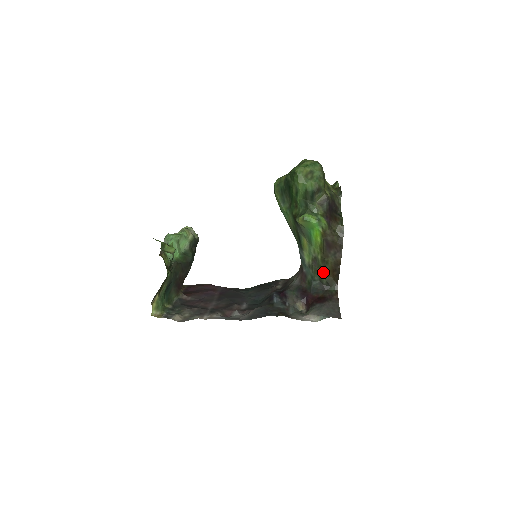
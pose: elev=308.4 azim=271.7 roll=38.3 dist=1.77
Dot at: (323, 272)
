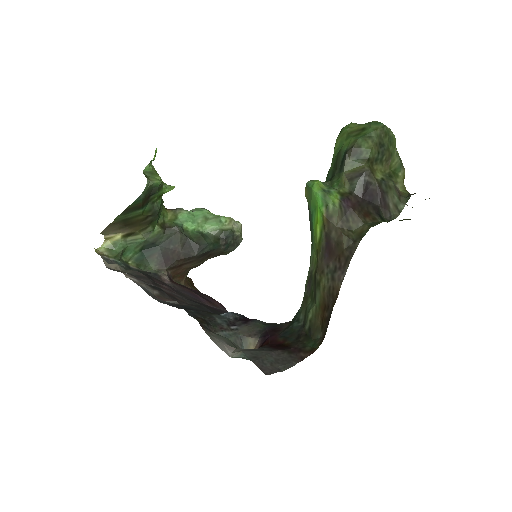
Dot at: (311, 305)
